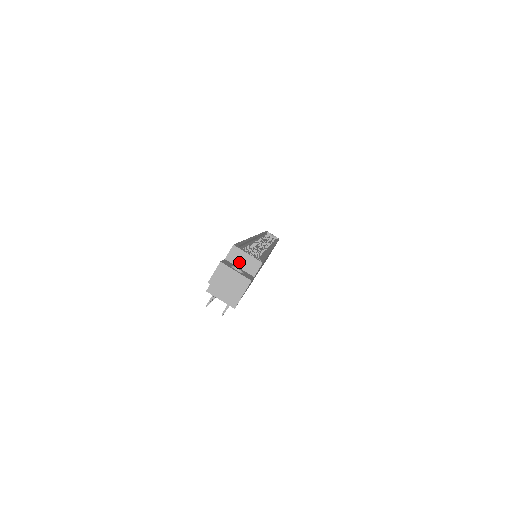
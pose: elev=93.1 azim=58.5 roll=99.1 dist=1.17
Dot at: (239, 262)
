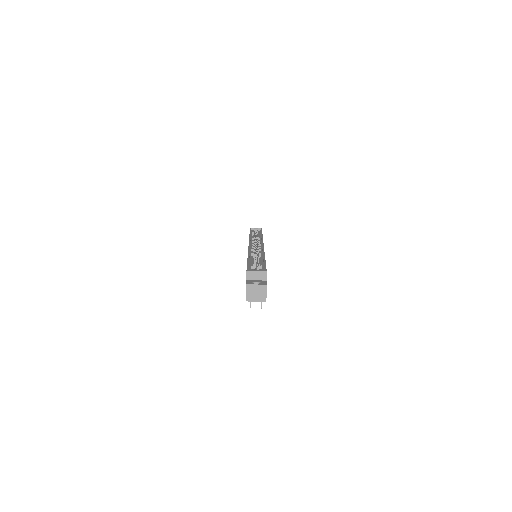
Dot at: (254, 278)
